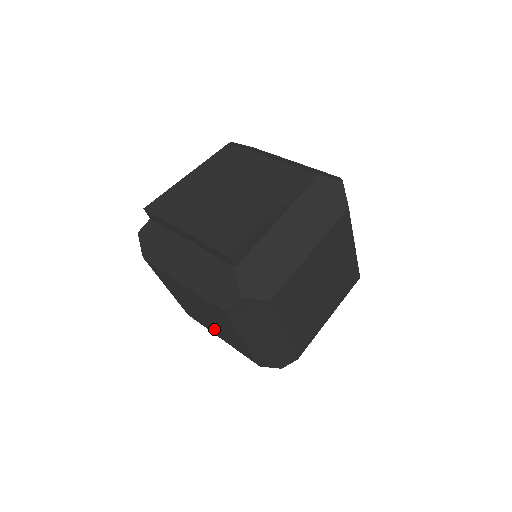
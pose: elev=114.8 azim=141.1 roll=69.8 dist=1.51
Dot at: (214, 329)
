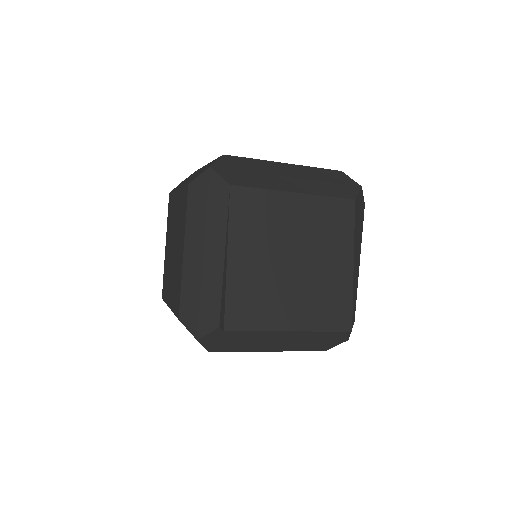
Dot at: occluded
